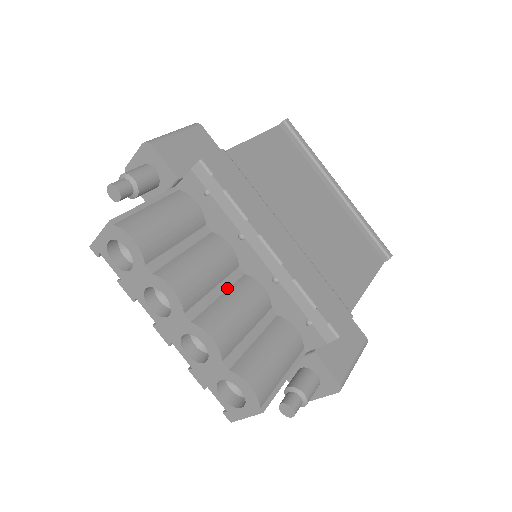
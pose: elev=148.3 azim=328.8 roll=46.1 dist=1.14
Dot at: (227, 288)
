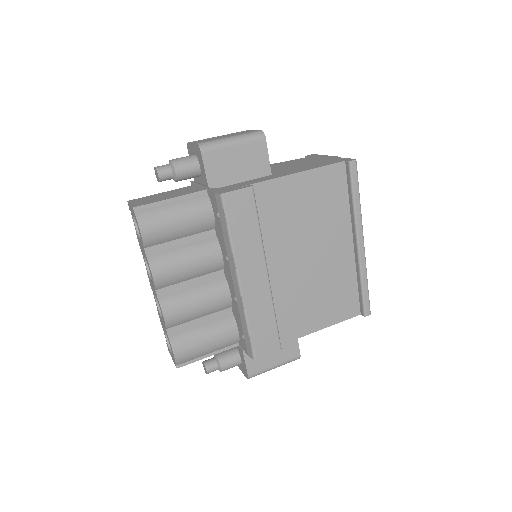
Dot at: (202, 282)
